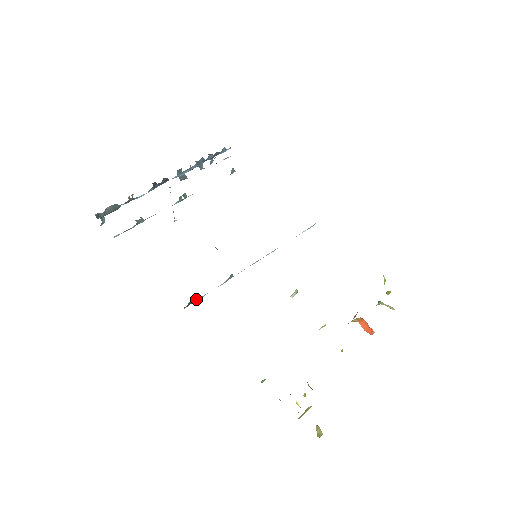
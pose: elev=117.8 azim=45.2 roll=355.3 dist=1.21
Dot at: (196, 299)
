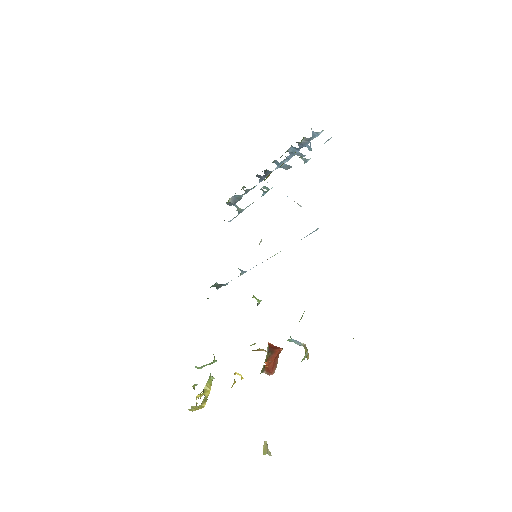
Dot at: (222, 284)
